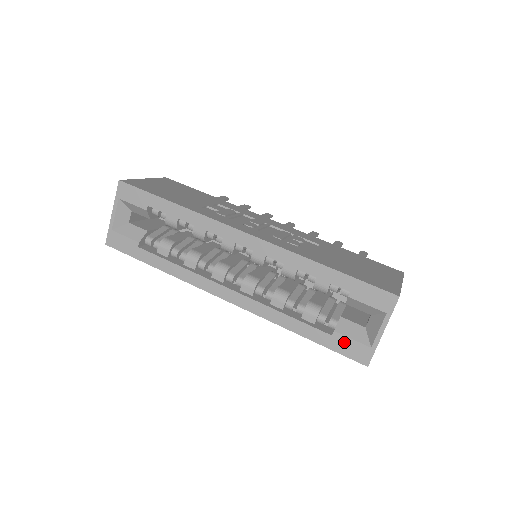
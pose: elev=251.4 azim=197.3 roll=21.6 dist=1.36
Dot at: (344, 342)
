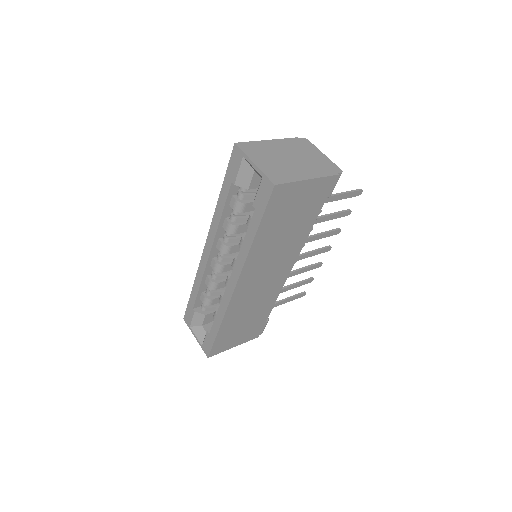
Dot at: (259, 200)
